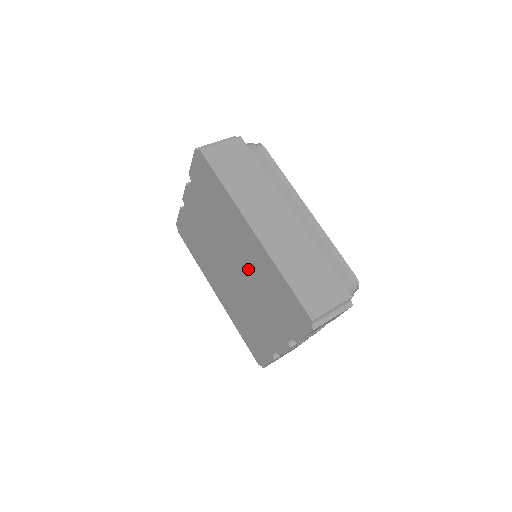
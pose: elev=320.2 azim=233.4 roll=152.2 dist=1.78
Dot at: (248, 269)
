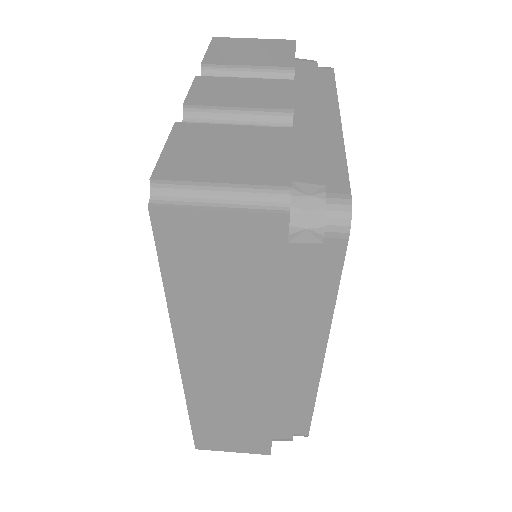
Dot at: occluded
